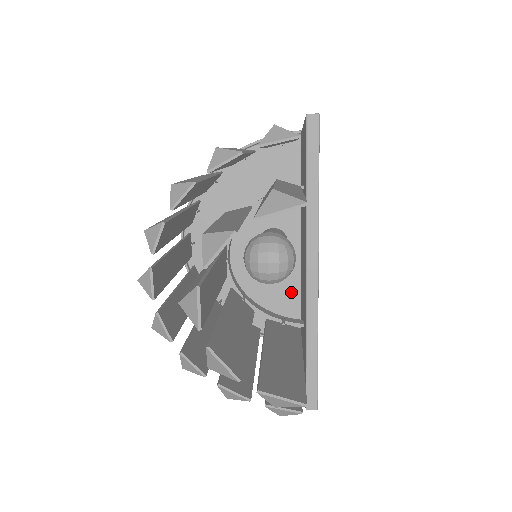
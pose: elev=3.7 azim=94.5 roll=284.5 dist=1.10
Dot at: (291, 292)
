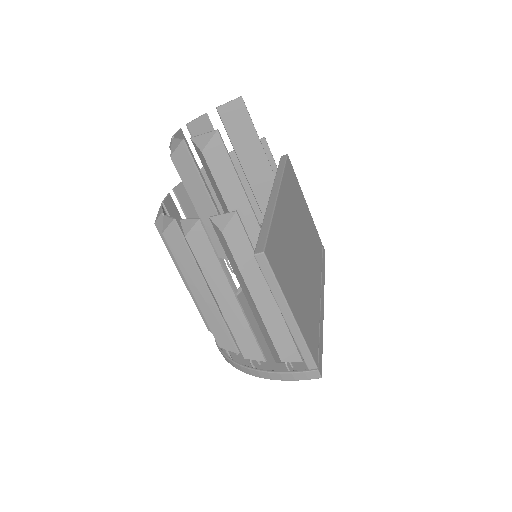
Dot at: occluded
